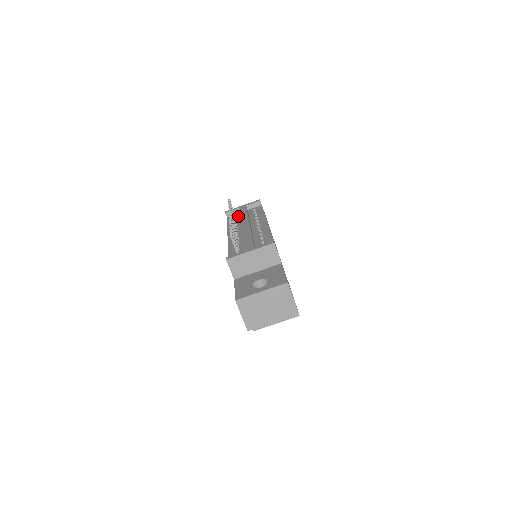
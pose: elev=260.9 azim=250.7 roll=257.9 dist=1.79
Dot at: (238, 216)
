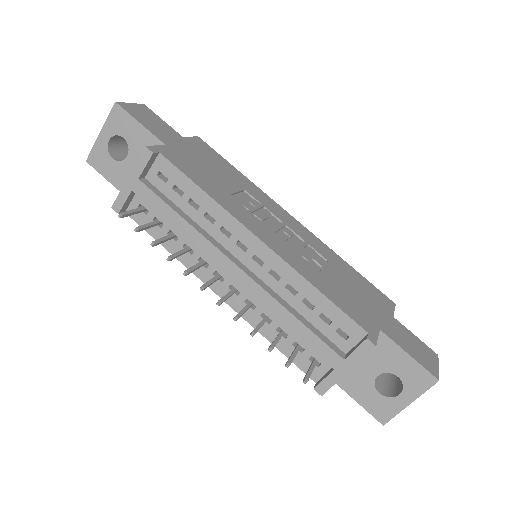
Dot at: (151, 209)
